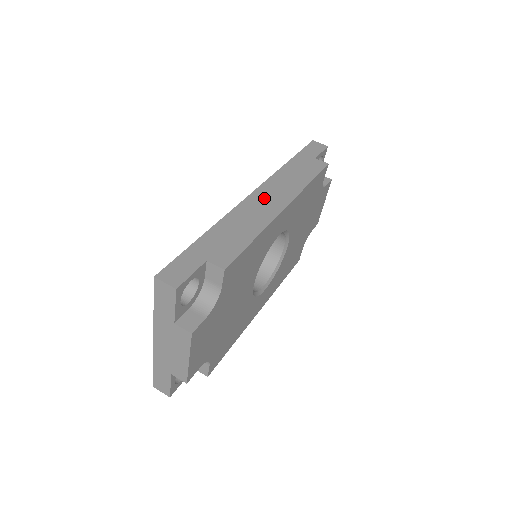
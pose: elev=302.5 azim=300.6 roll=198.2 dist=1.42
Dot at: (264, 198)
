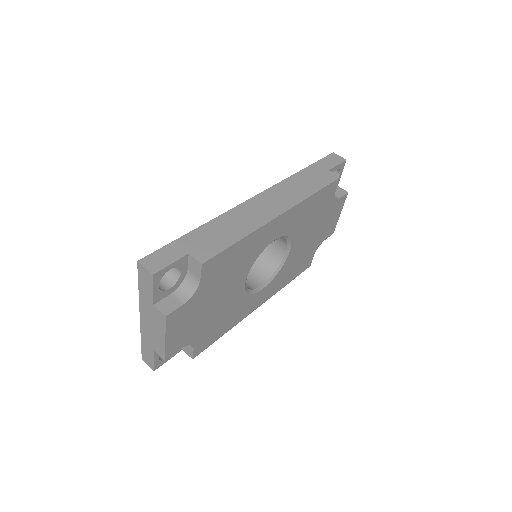
Dot at: (263, 203)
